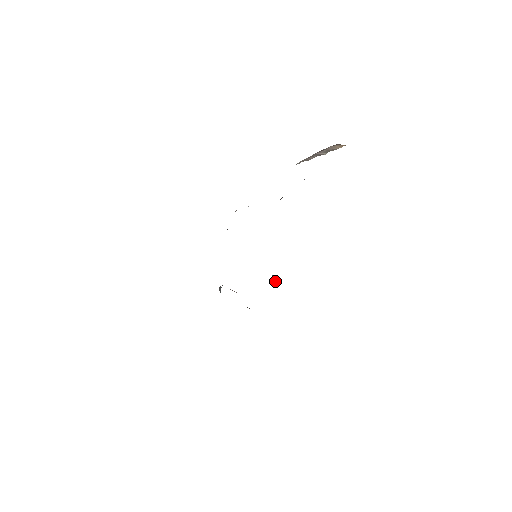
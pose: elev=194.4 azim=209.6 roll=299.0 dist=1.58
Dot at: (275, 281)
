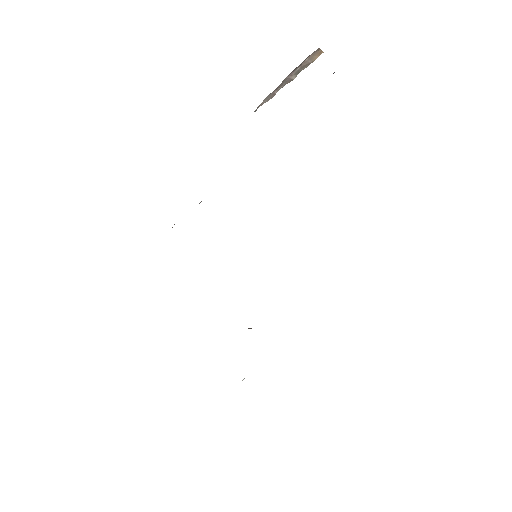
Dot at: occluded
